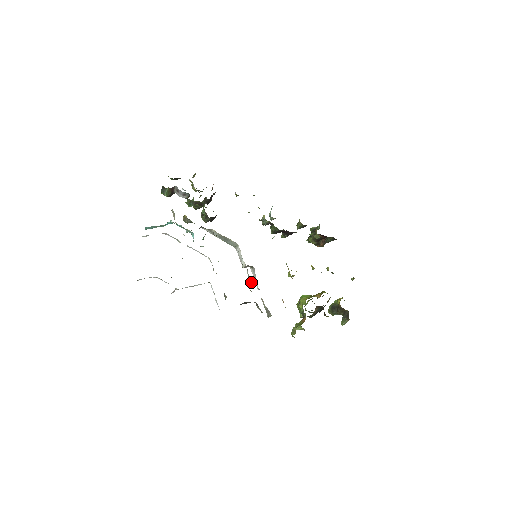
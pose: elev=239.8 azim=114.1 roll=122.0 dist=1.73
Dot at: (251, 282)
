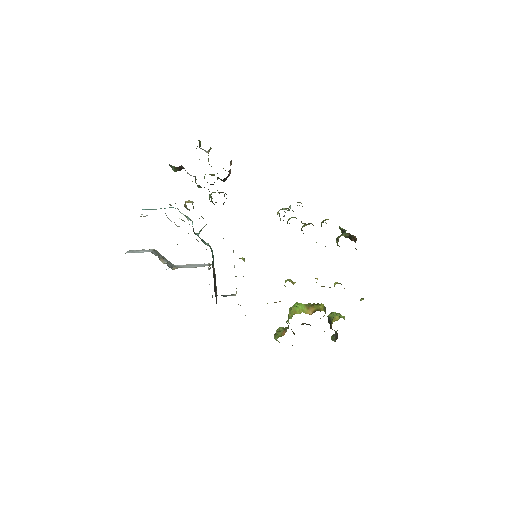
Dot at: occluded
